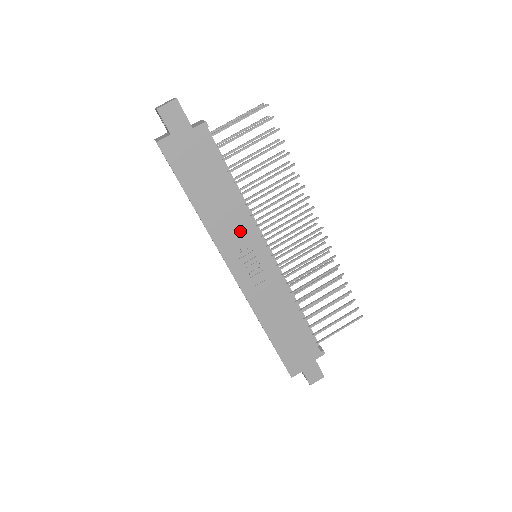
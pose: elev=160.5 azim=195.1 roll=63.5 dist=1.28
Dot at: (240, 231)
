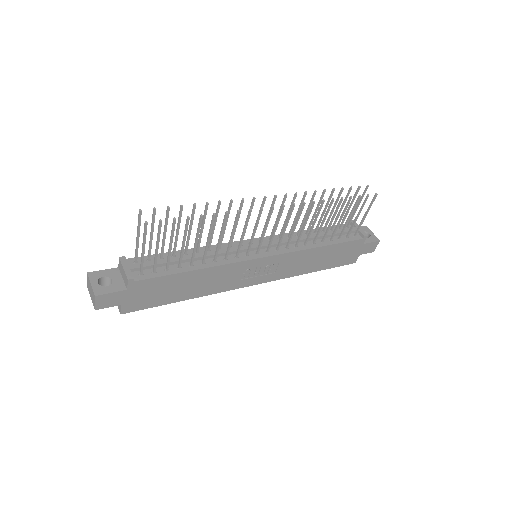
Dot at: (230, 274)
